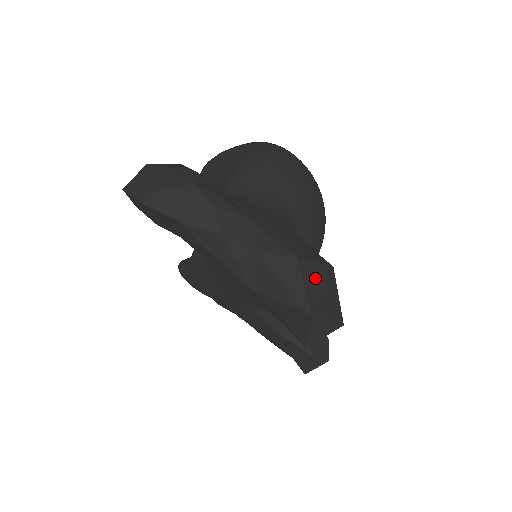
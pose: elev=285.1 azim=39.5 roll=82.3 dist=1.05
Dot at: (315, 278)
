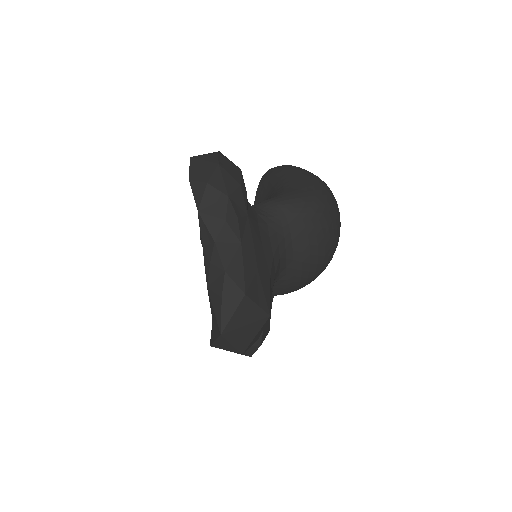
Dot at: (247, 315)
